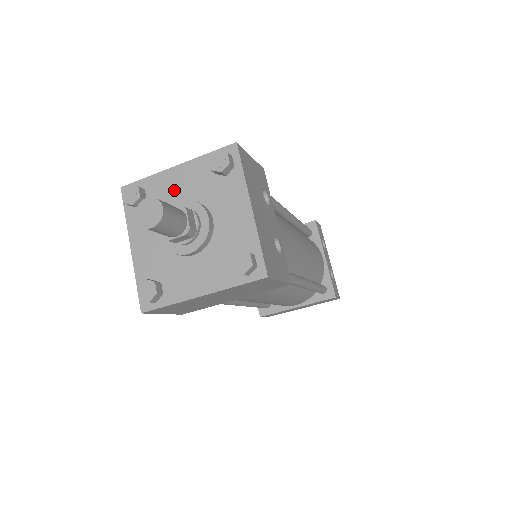
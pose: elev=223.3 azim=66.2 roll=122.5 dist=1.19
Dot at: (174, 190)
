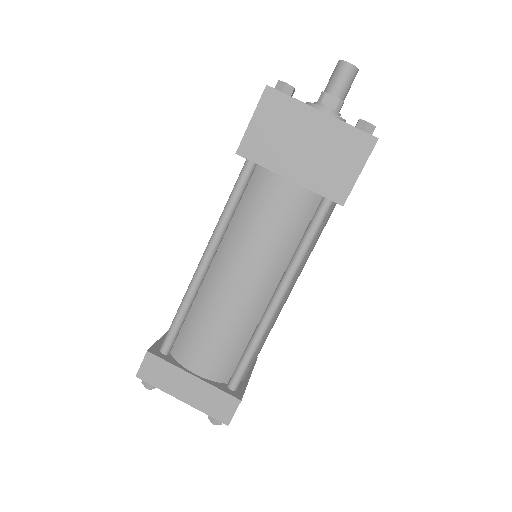
Dot at: occluded
